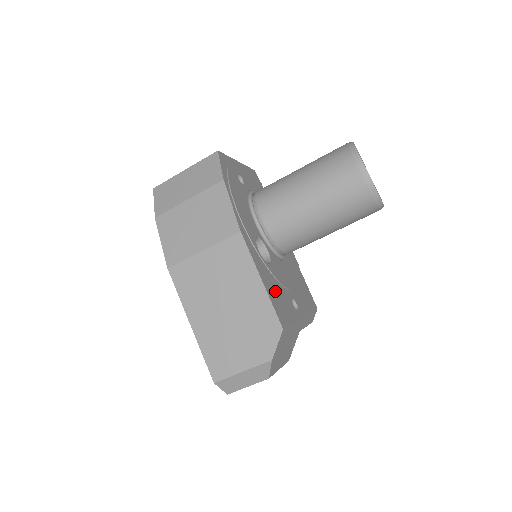
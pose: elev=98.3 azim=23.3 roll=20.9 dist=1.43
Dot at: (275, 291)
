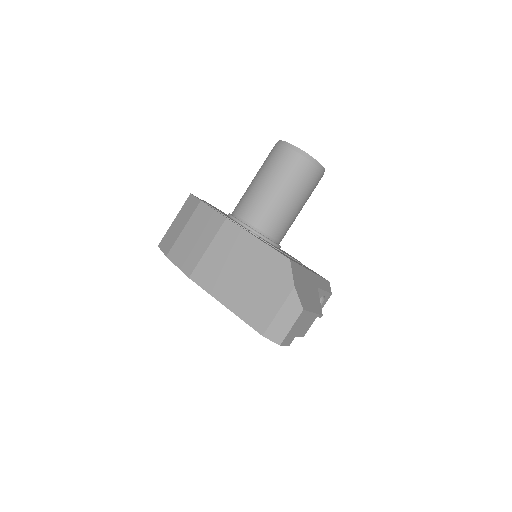
Dot at: (274, 248)
